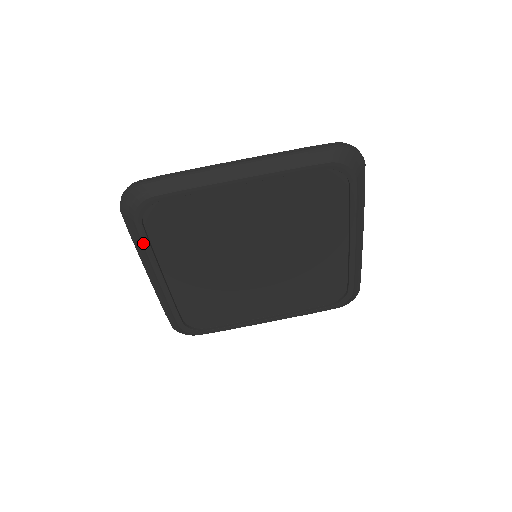
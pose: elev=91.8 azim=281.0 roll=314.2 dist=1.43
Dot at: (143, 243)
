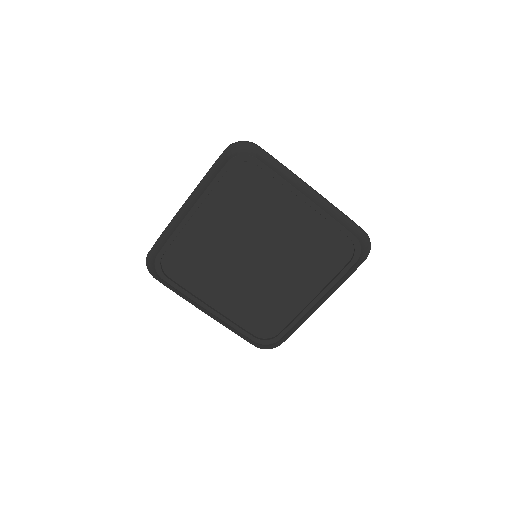
Dot at: (215, 178)
